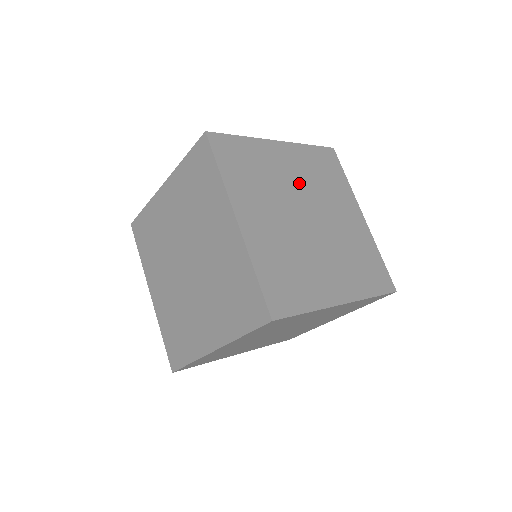
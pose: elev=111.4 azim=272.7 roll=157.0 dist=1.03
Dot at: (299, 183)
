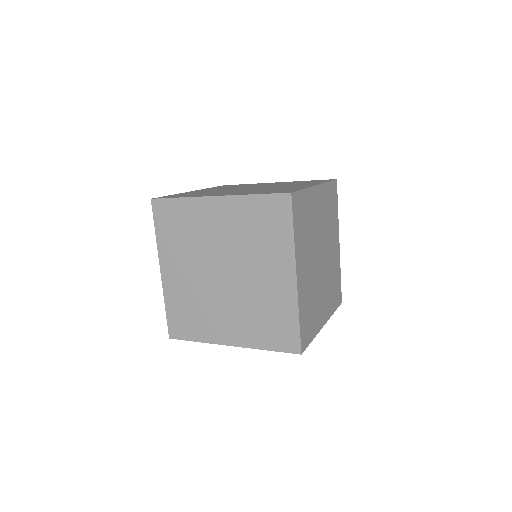
Dot at: (226, 189)
